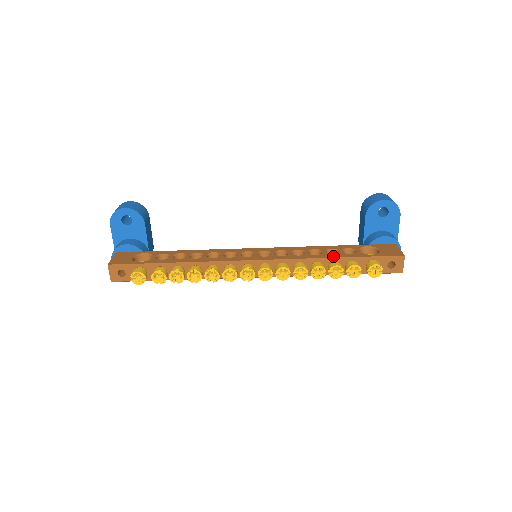
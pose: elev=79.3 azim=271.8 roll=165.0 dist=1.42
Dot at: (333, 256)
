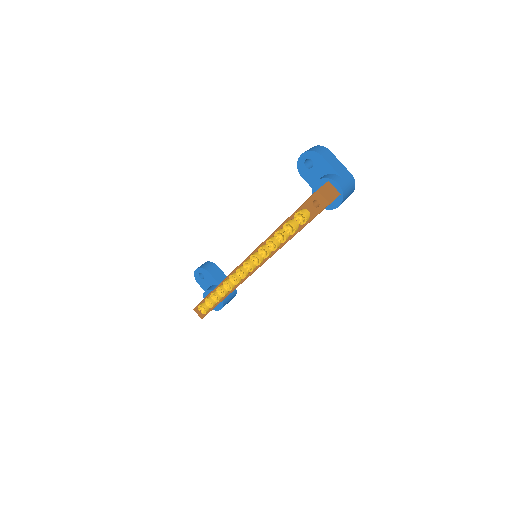
Dot at: (280, 226)
